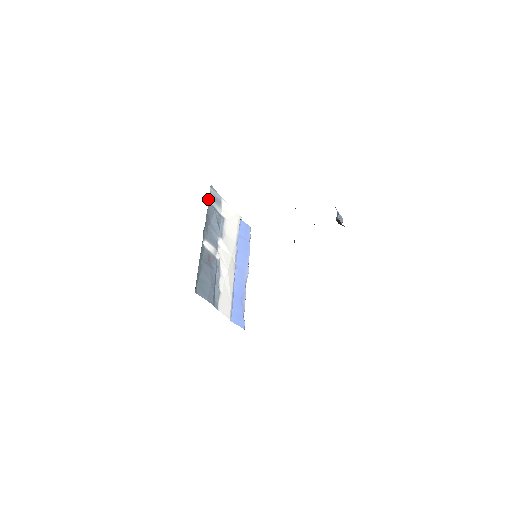
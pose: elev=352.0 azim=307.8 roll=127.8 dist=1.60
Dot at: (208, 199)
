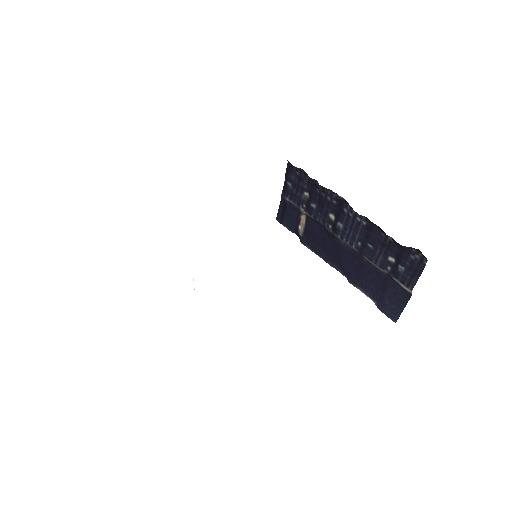
Dot at: occluded
